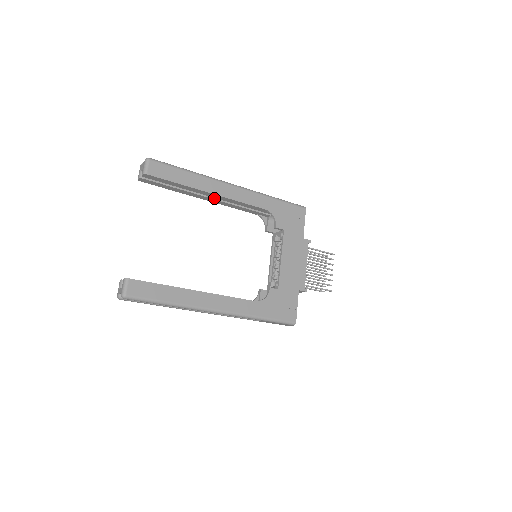
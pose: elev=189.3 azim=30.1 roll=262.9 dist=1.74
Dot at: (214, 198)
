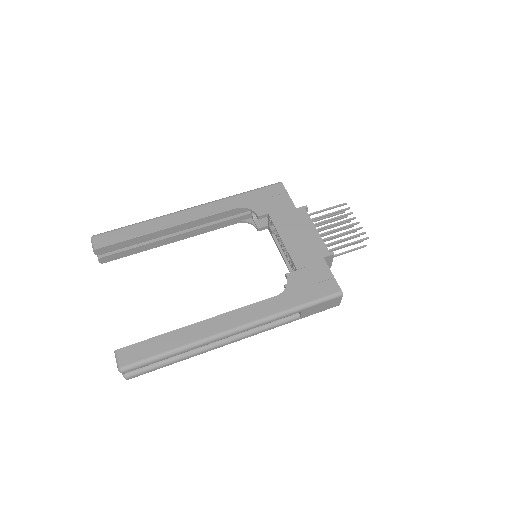
Dot at: (181, 233)
